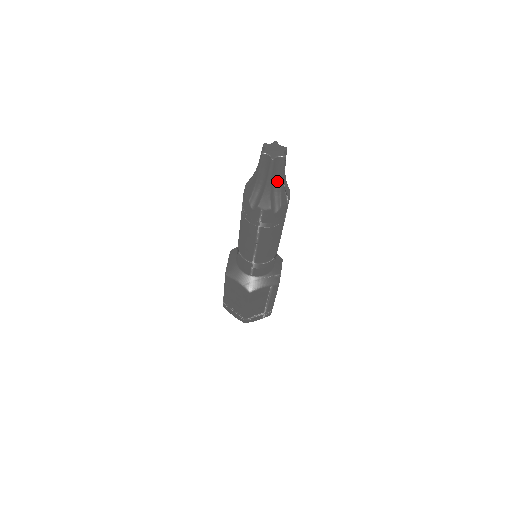
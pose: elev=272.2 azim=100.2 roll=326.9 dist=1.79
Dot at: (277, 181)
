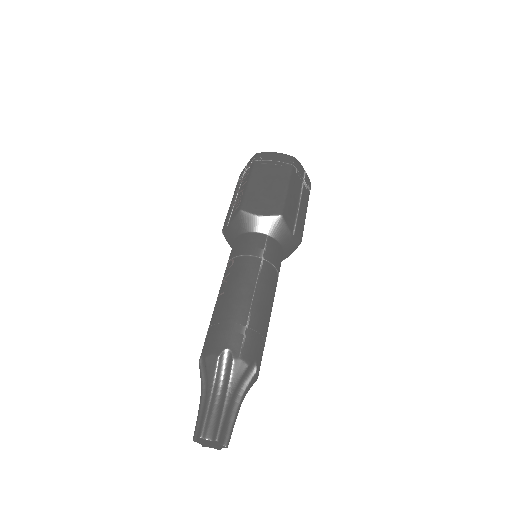
Dot at: occluded
